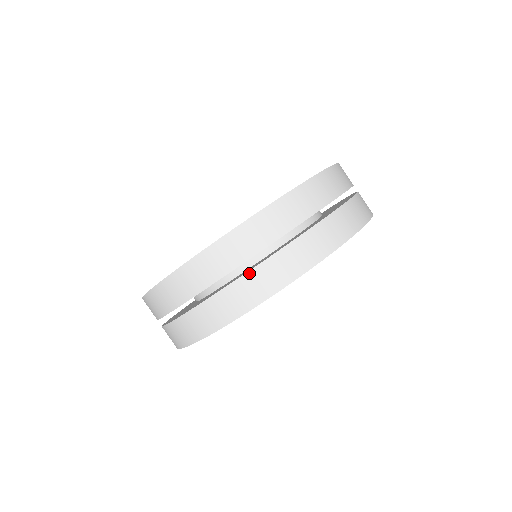
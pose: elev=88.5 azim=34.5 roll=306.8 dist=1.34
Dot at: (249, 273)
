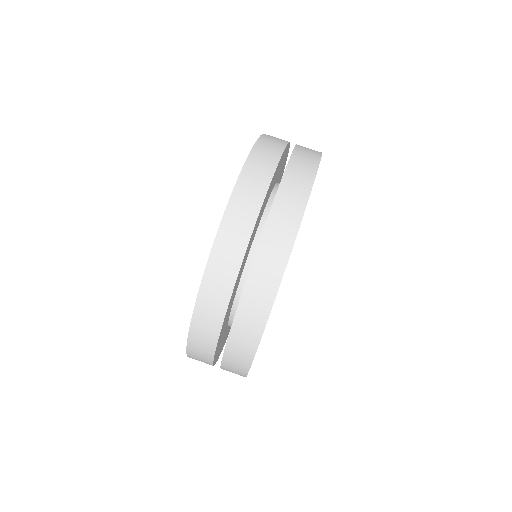
Dot at: (226, 350)
